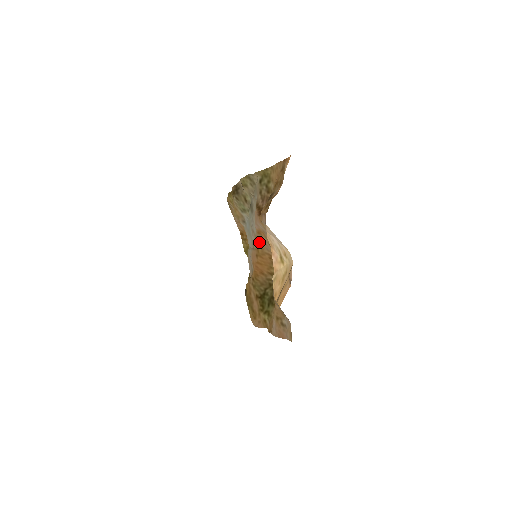
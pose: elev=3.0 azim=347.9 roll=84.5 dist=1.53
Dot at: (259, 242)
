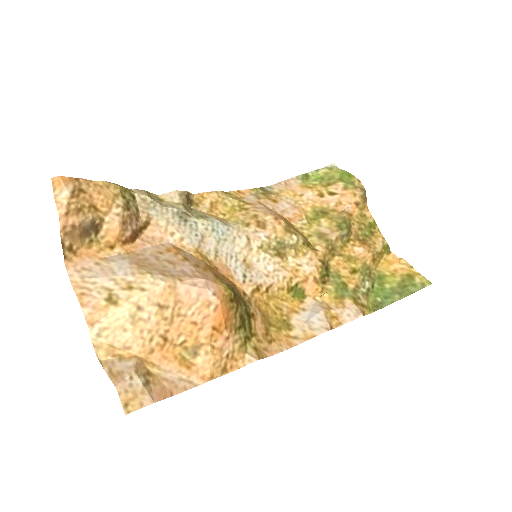
Dot at: (195, 256)
